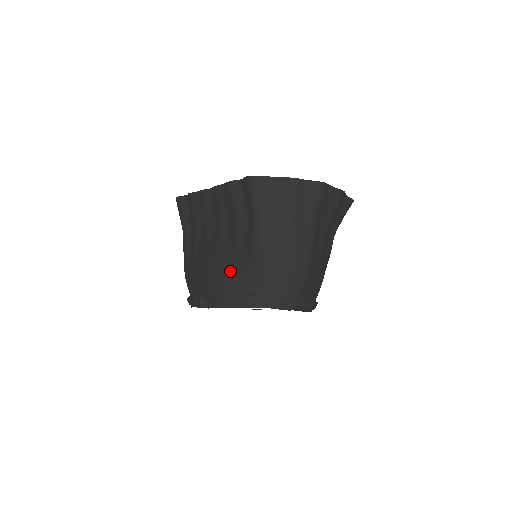
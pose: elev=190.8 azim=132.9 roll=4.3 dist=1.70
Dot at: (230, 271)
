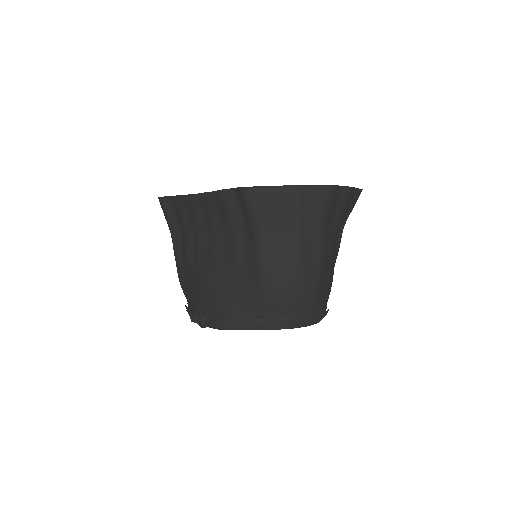
Dot at: (232, 291)
